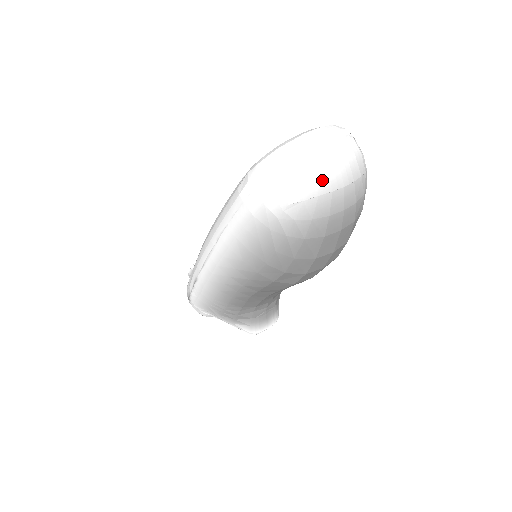
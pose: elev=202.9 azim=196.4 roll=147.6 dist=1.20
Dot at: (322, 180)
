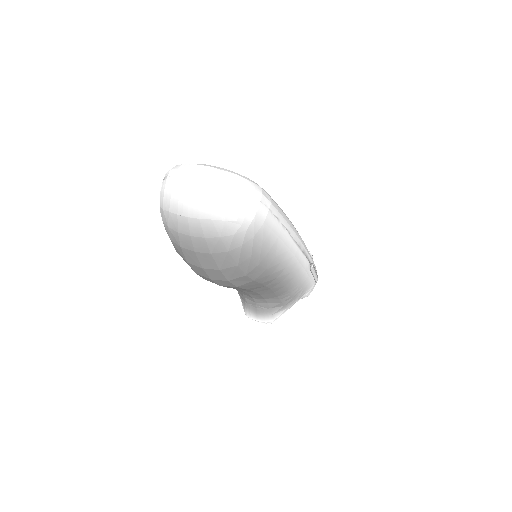
Dot at: (174, 202)
